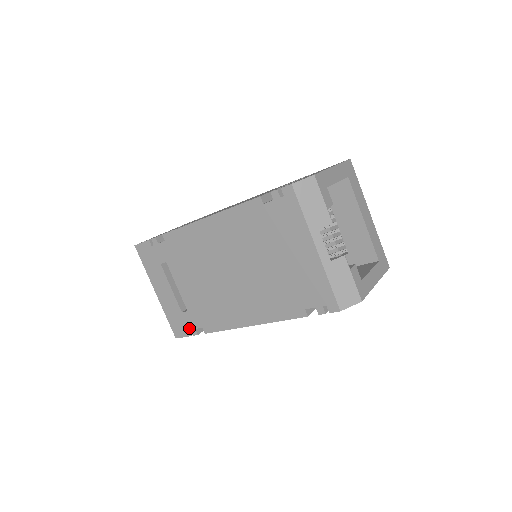
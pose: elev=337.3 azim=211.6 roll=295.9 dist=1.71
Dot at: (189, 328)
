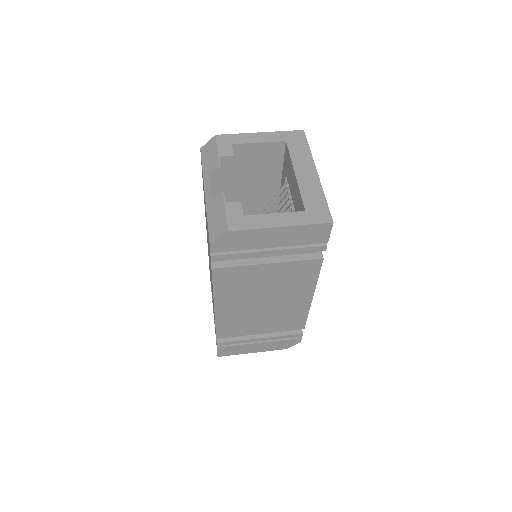
Dot at: occluded
